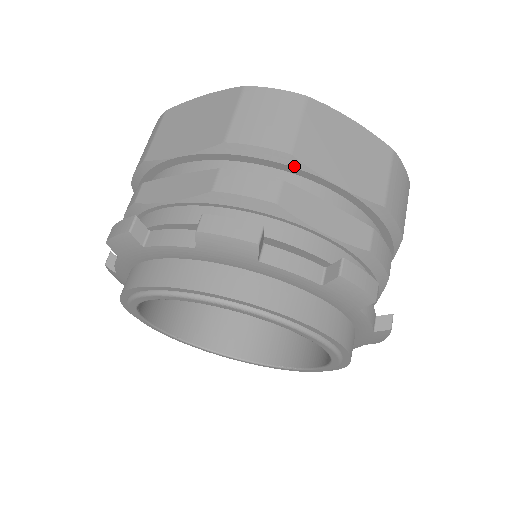
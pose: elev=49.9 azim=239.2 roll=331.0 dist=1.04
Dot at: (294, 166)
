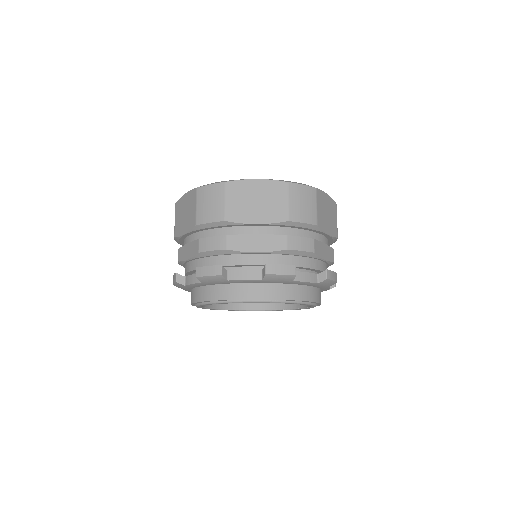
Dot at: (230, 225)
